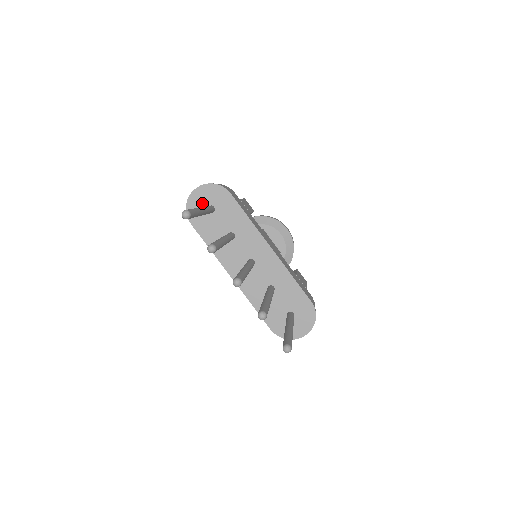
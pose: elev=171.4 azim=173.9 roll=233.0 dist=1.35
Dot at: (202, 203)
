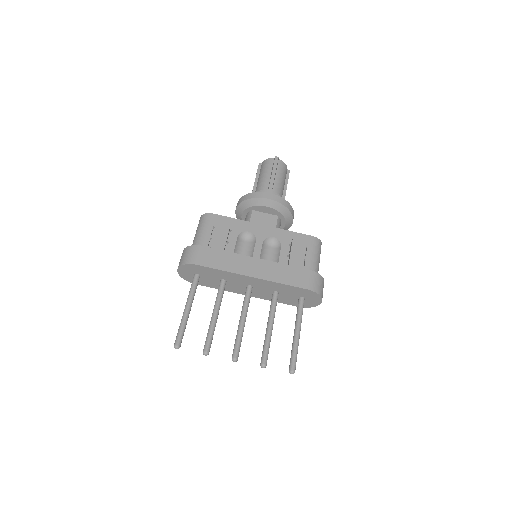
Dot at: (189, 275)
